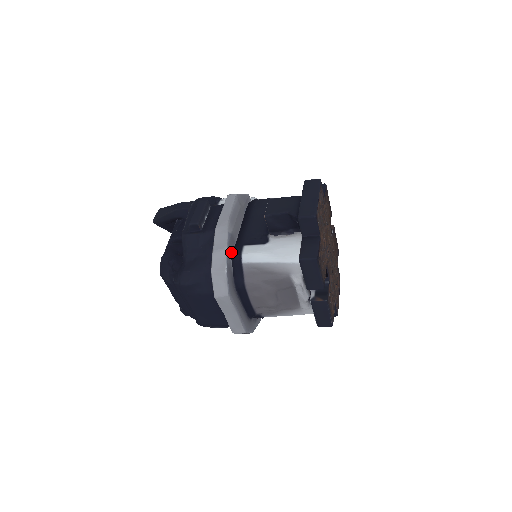
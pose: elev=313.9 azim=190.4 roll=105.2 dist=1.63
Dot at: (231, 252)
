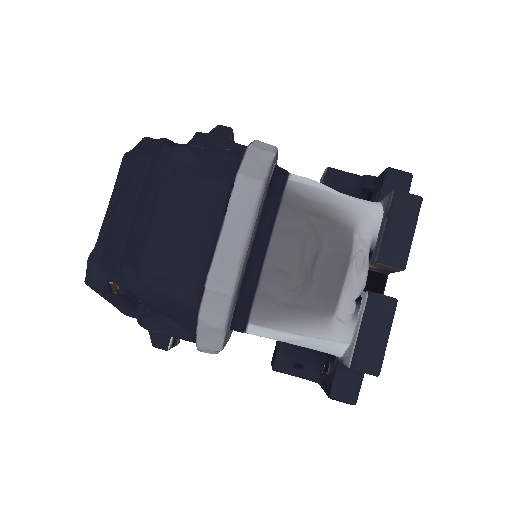
Dot at: occluded
